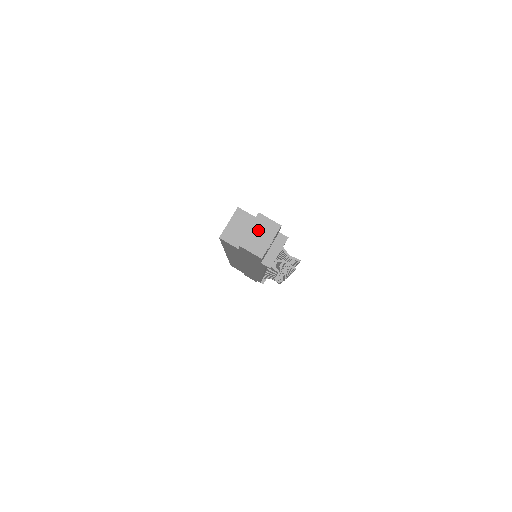
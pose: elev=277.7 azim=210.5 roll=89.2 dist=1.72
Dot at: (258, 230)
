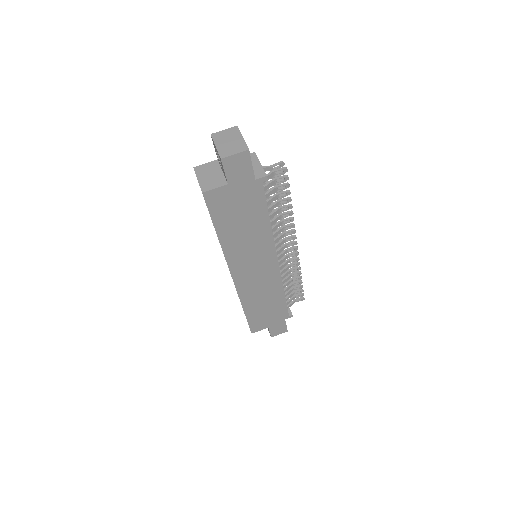
Dot at: (223, 141)
